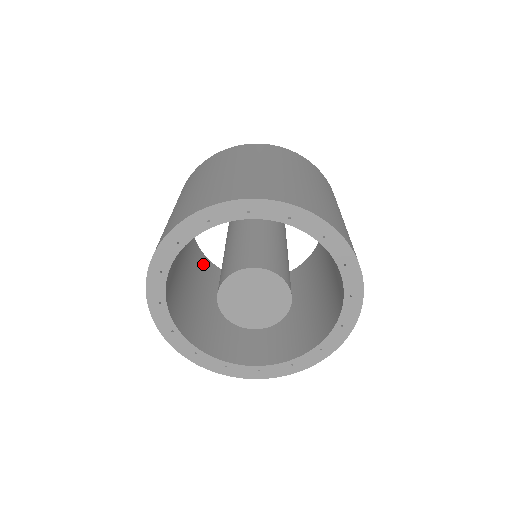
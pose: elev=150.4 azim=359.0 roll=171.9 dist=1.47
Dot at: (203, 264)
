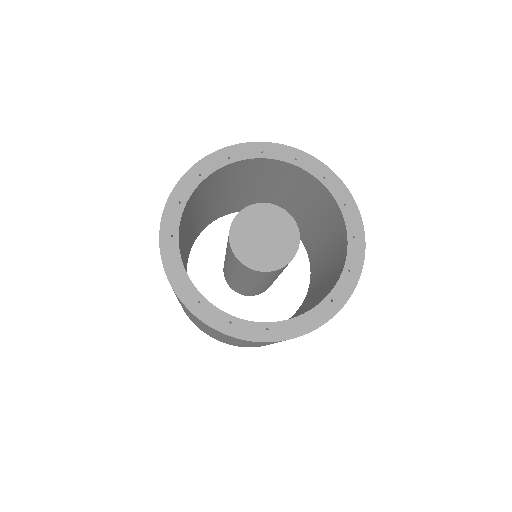
Dot at: (188, 252)
